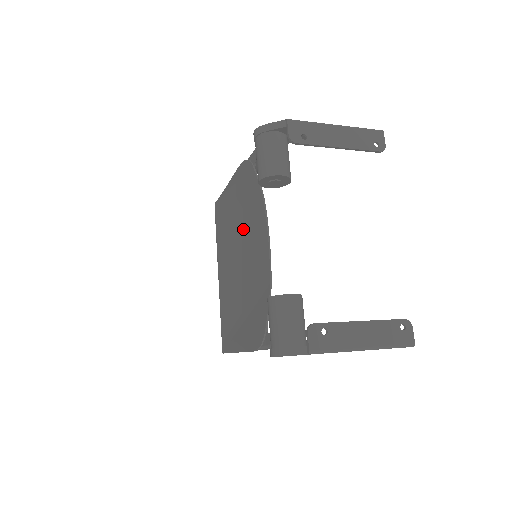
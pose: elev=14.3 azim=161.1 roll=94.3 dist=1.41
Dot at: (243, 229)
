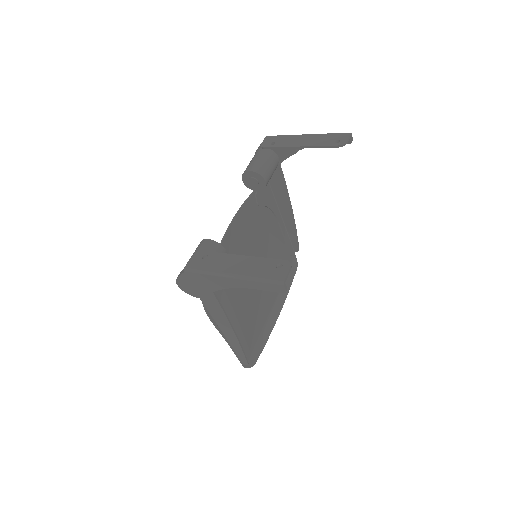
Dot at: (258, 239)
